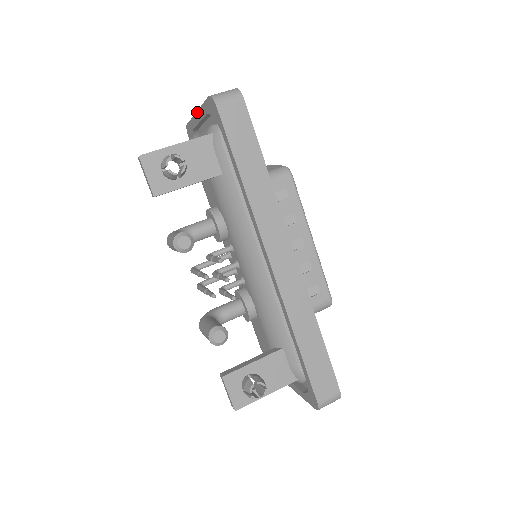
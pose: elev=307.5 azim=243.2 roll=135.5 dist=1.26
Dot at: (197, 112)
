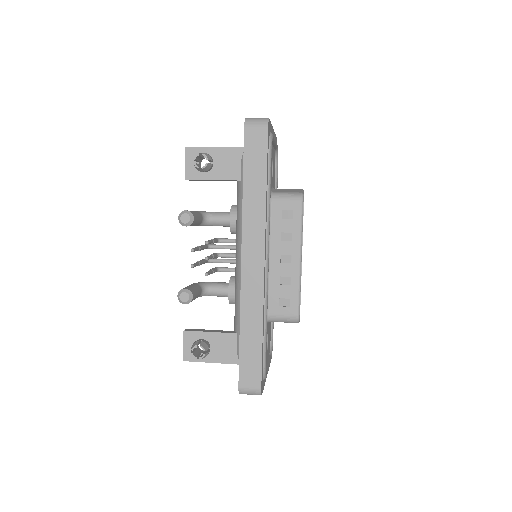
Dot at: occluded
